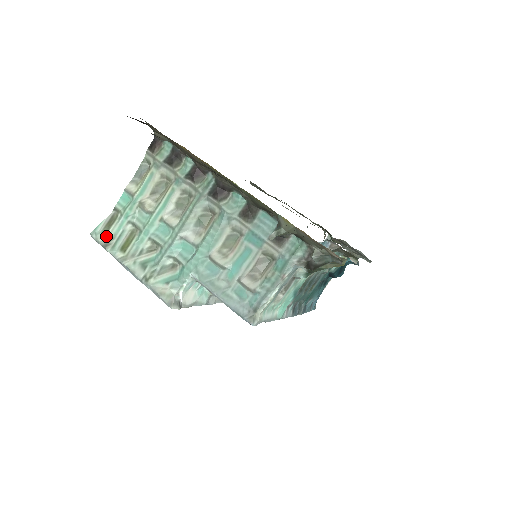
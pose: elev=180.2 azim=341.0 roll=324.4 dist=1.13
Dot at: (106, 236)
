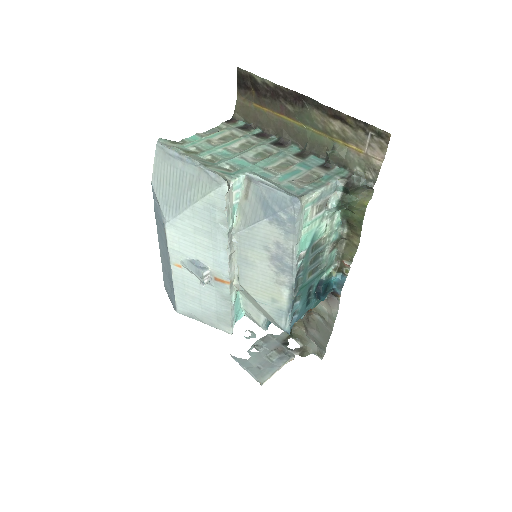
Dot at: (172, 144)
